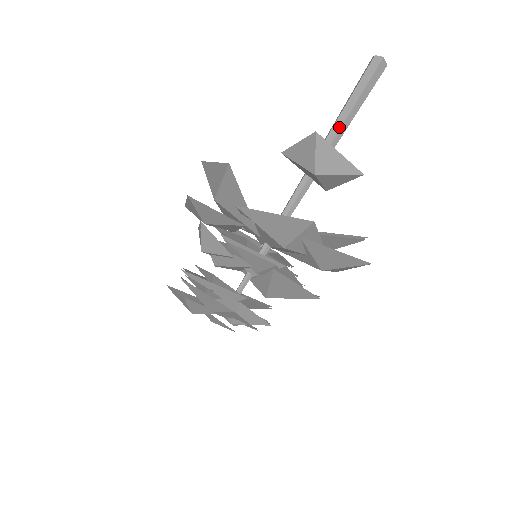
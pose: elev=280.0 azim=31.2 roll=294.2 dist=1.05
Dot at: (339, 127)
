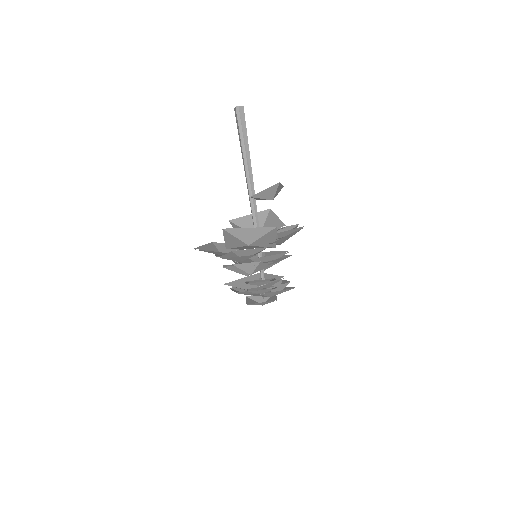
Dot at: (250, 162)
